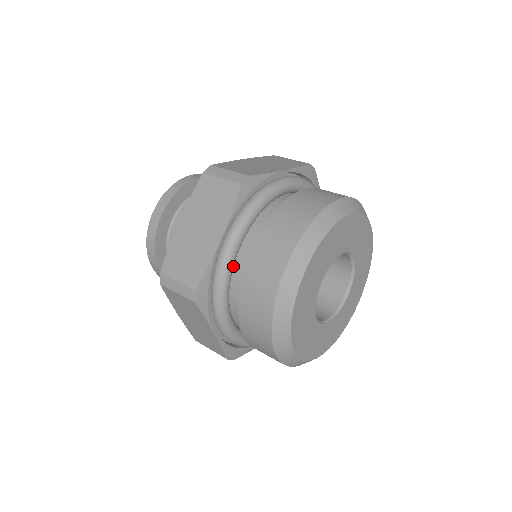
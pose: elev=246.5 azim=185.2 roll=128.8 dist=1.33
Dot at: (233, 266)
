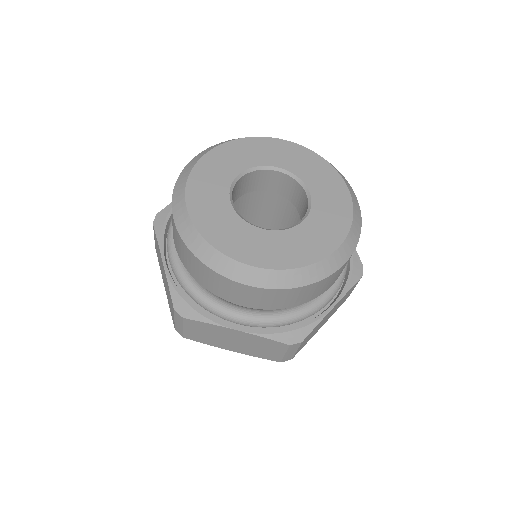
Dot at: occluded
